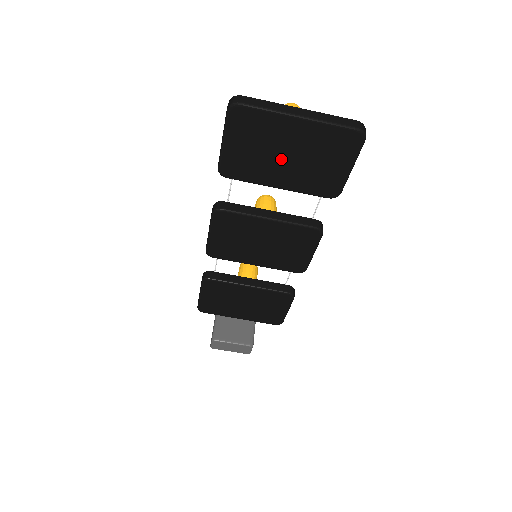
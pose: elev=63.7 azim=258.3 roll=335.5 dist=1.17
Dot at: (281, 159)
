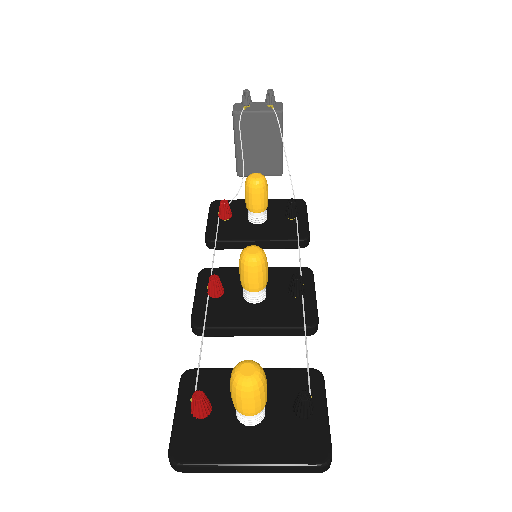
Dot at: occluded
